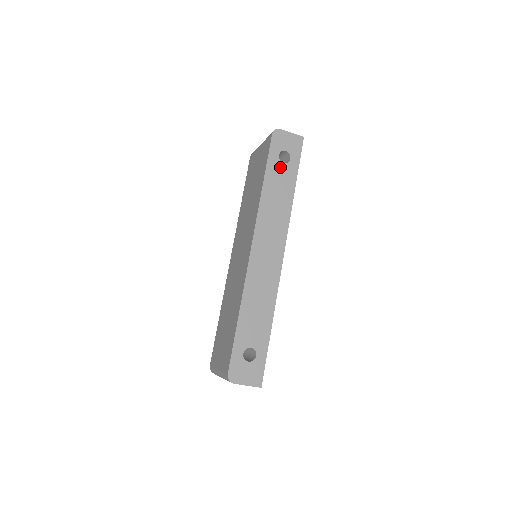
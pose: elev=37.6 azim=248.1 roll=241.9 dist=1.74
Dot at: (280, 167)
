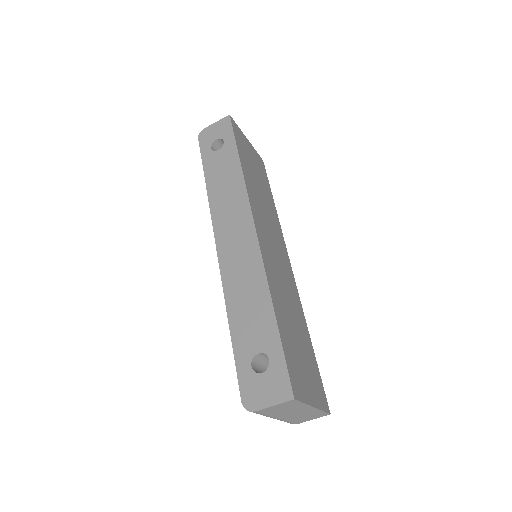
Dot at: (217, 156)
